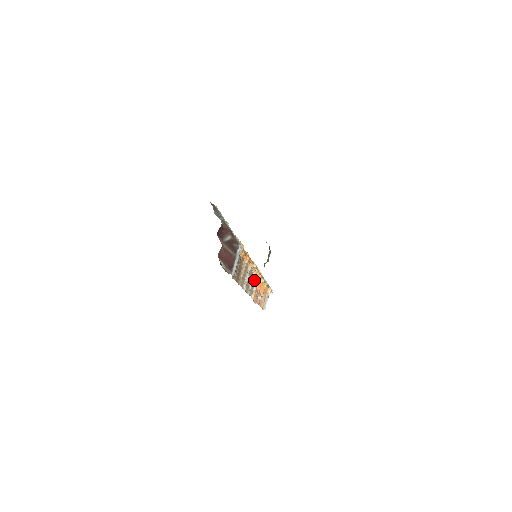
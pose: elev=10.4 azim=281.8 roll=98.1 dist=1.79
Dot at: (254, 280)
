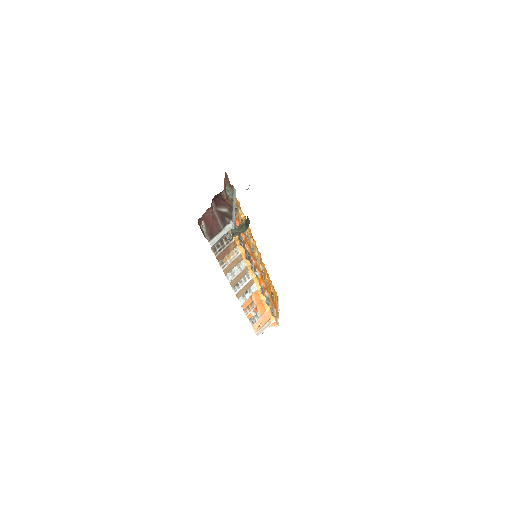
Dot at: (249, 285)
